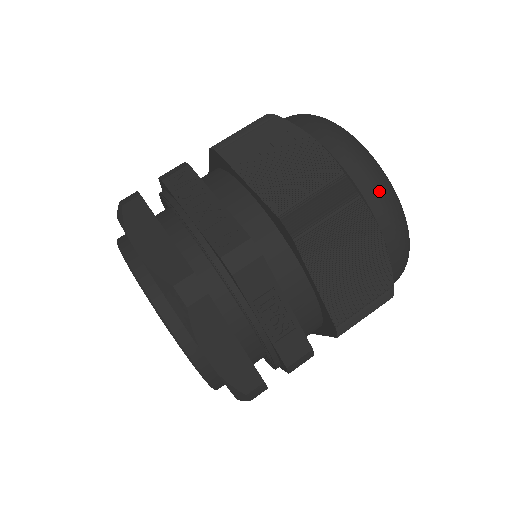
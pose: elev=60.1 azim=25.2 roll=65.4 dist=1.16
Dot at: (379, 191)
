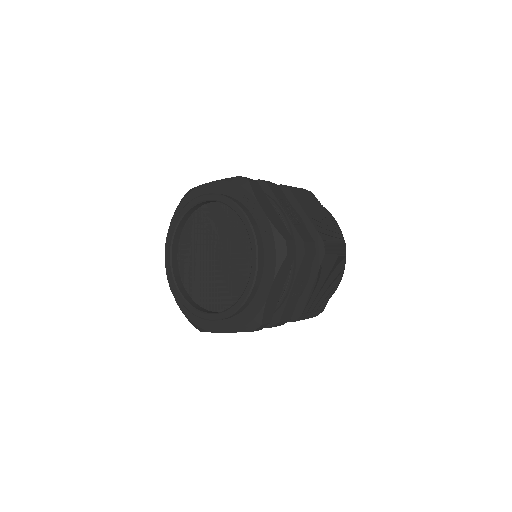
Dot at: occluded
